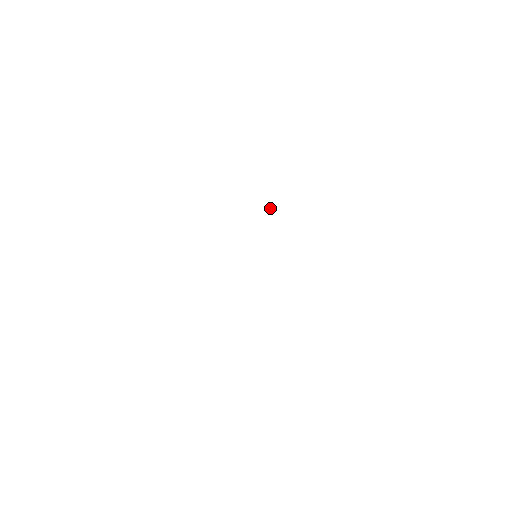
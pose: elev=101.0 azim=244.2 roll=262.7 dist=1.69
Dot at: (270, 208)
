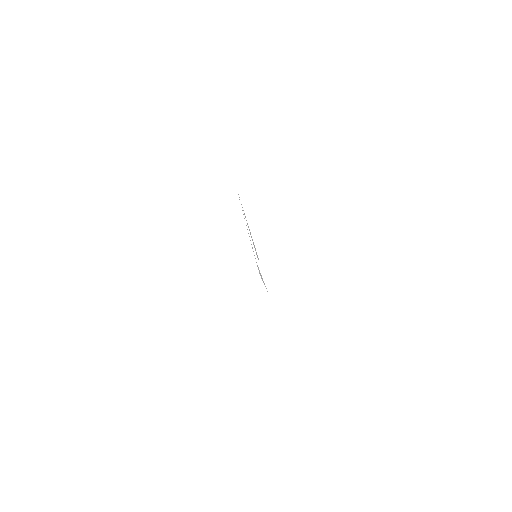
Dot at: occluded
